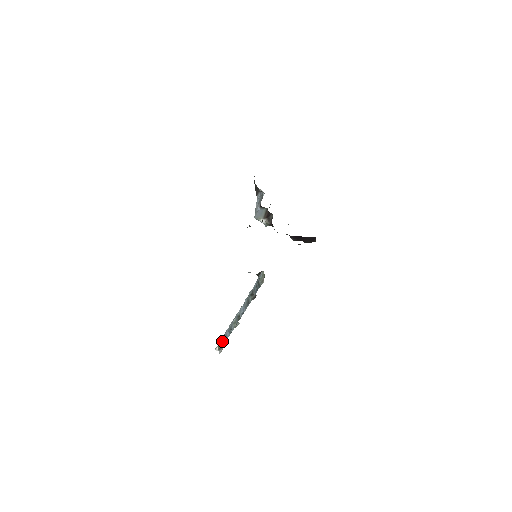
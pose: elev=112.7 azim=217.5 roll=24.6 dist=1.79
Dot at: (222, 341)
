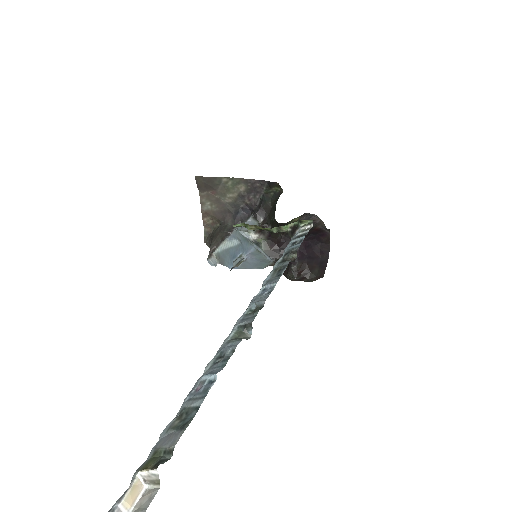
Dot at: (172, 428)
